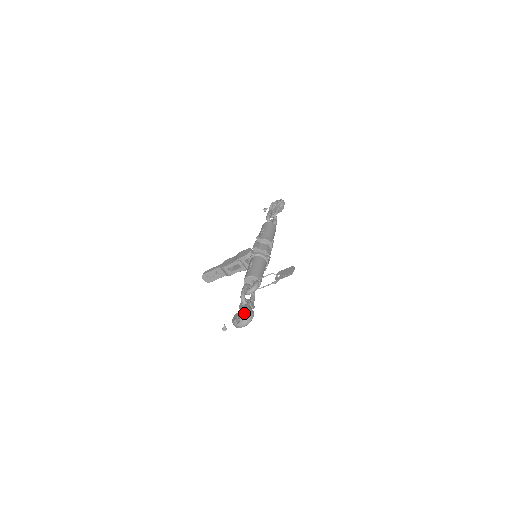
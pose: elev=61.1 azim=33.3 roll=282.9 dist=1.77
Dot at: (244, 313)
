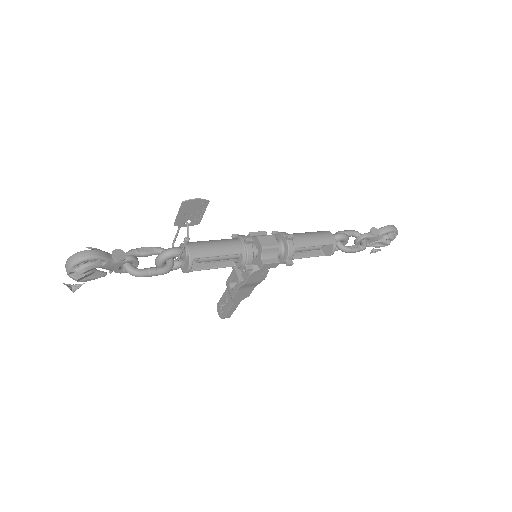
Dot at: occluded
